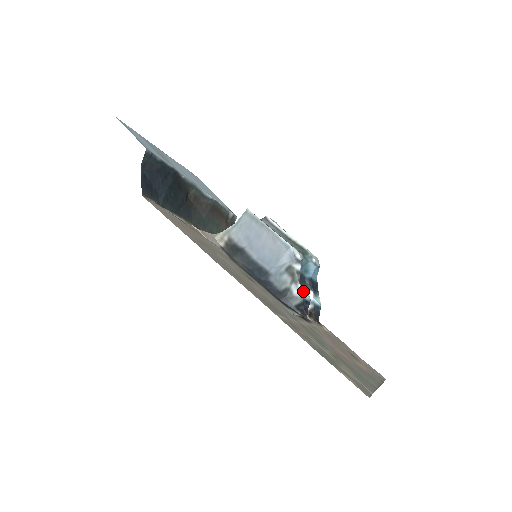
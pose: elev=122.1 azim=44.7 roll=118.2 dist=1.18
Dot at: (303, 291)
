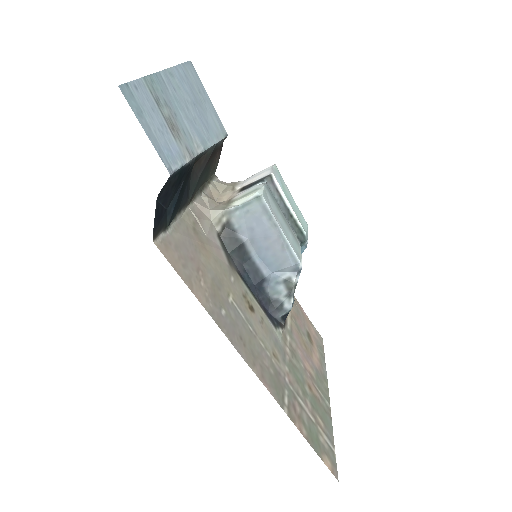
Dot at: (293, 301)
